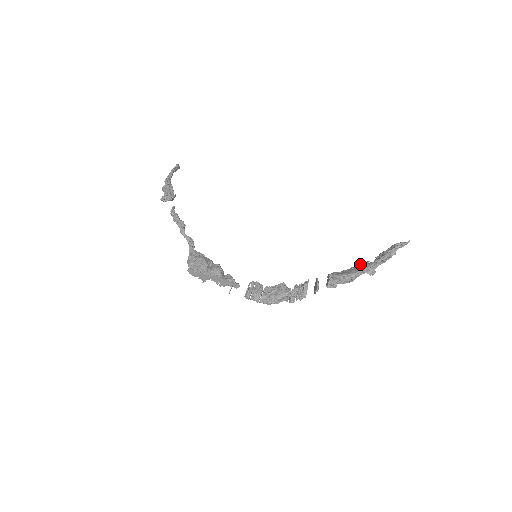
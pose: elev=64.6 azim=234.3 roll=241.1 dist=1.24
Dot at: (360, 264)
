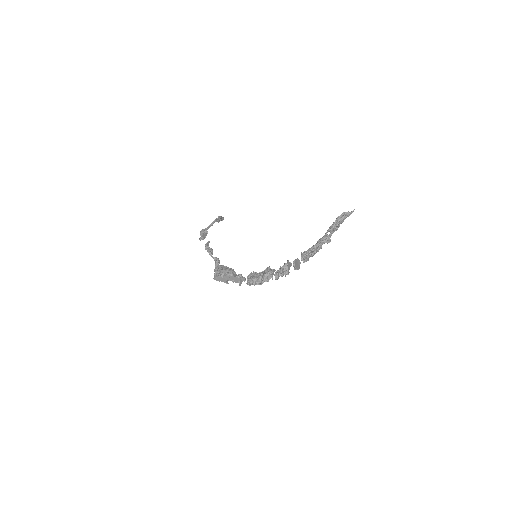
Dot at: occluded
